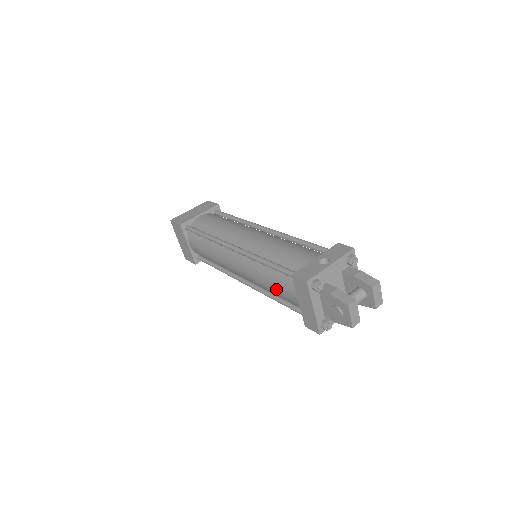
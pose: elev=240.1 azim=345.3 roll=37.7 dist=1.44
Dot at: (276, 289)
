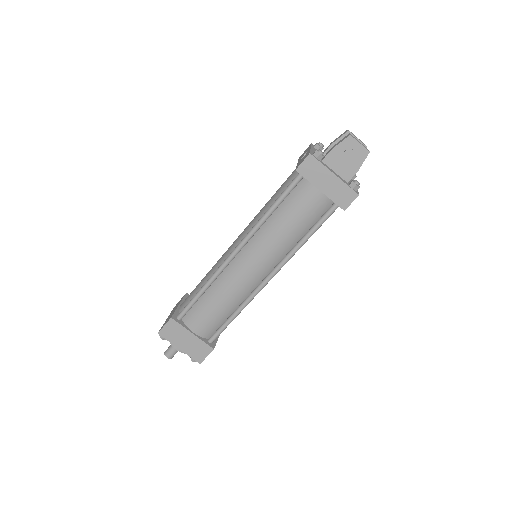
Dot at: (297, 218)
